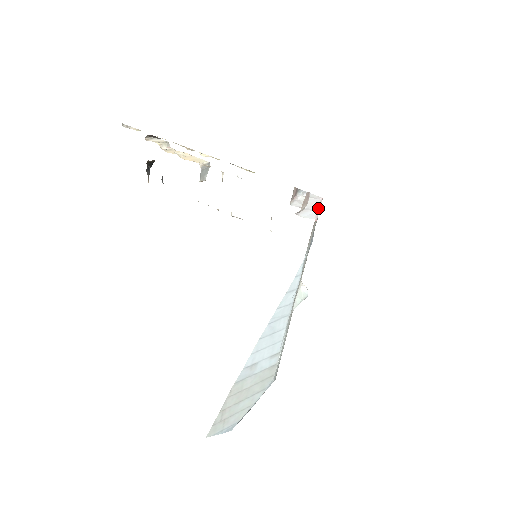
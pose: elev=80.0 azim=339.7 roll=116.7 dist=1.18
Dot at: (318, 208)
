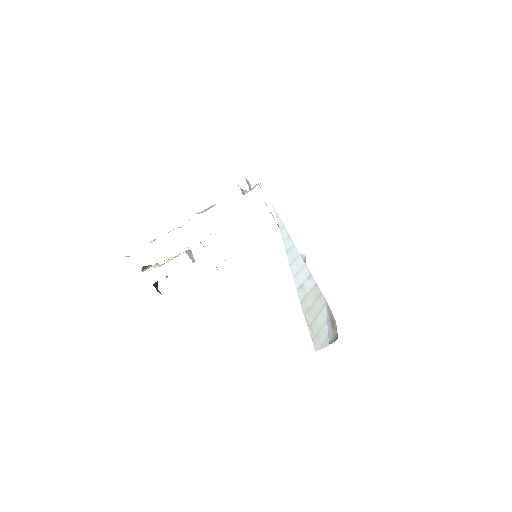
Dot at: occluded
